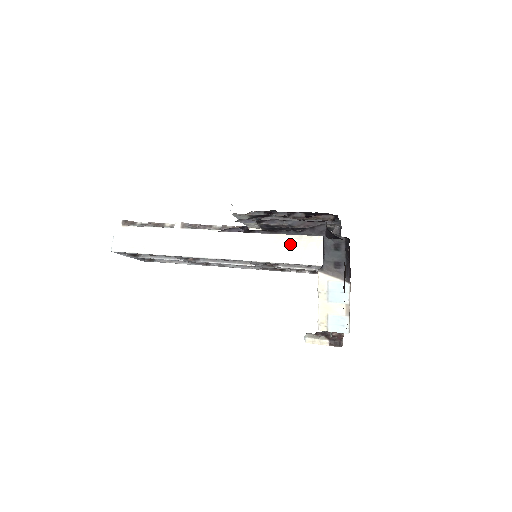
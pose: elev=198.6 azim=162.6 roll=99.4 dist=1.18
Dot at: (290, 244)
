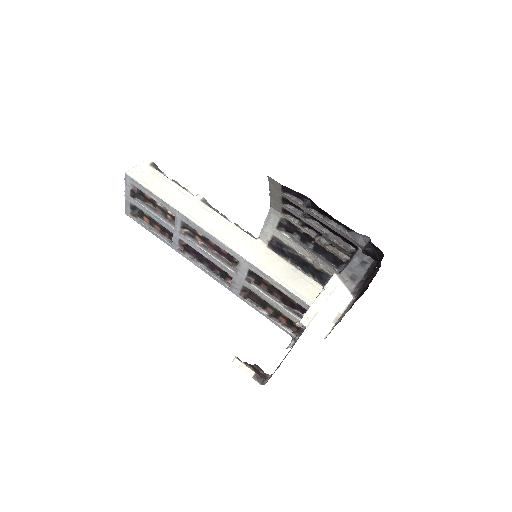
Dot at: (285, 269)
